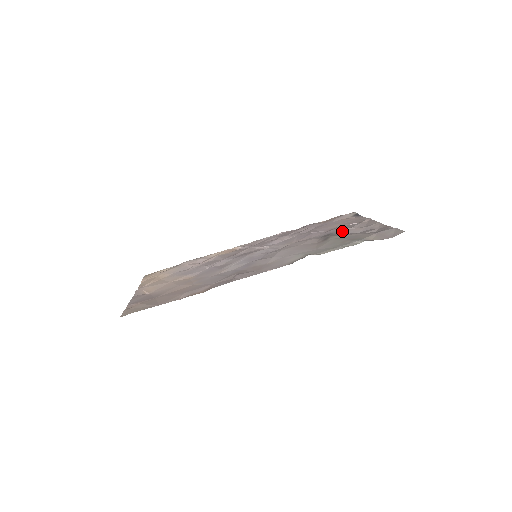
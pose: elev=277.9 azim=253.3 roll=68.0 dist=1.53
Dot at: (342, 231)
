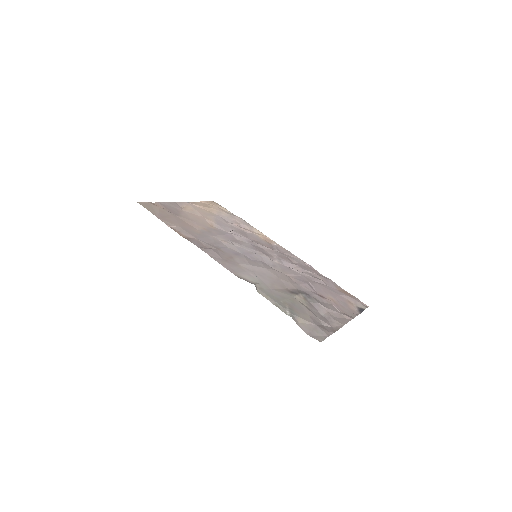
Dot at: (316, 302)
